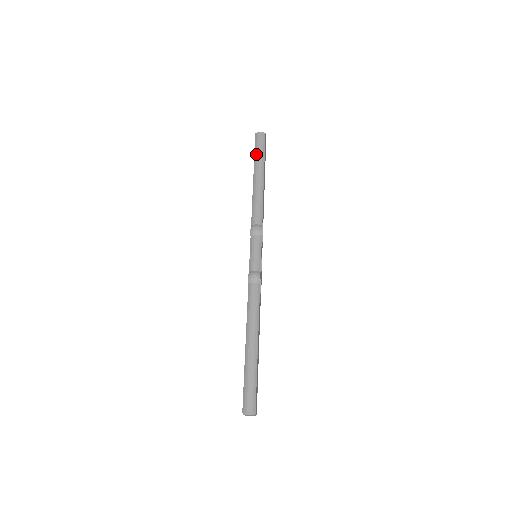
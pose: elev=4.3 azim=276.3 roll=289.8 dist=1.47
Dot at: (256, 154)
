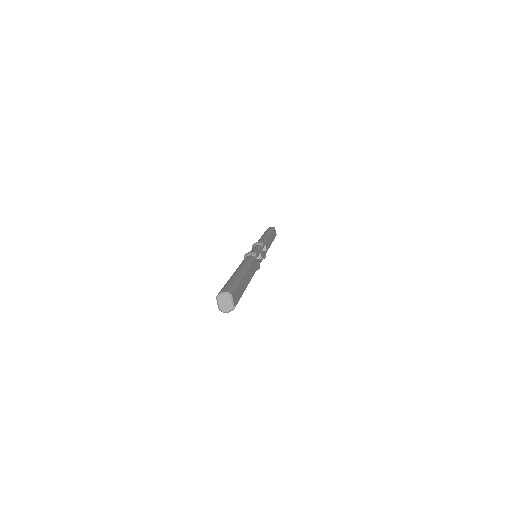
Dot at: (265, 231)
